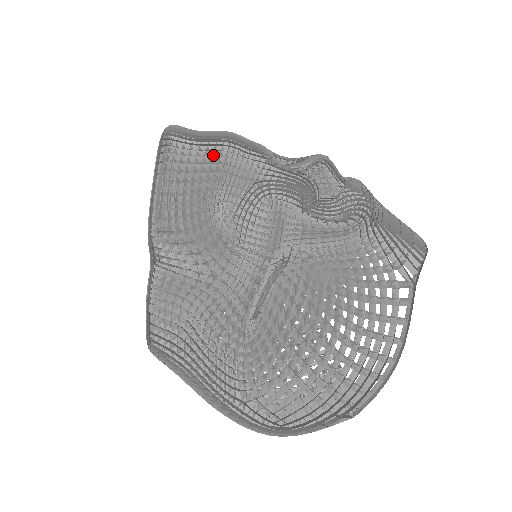
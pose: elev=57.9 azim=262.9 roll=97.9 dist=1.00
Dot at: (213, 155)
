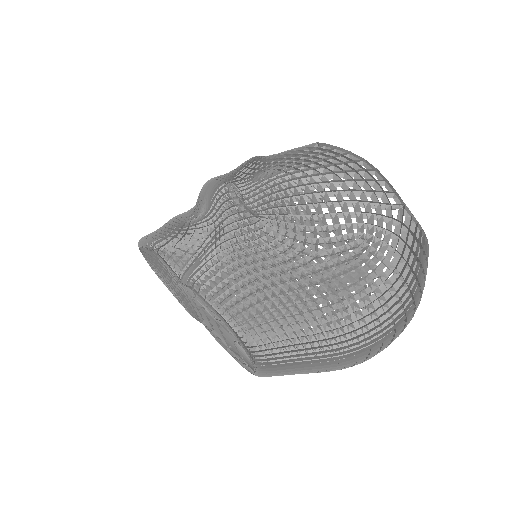
Dot at: occluded
